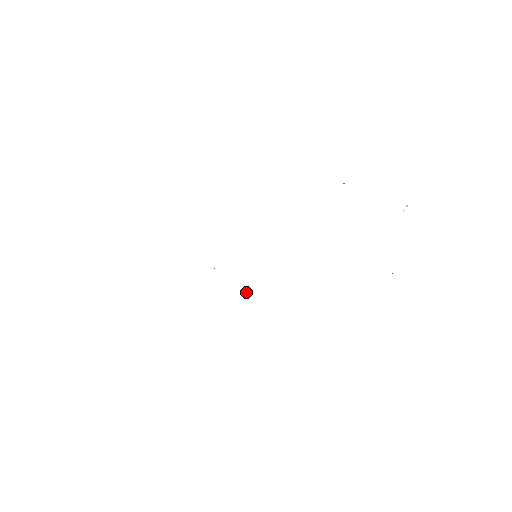
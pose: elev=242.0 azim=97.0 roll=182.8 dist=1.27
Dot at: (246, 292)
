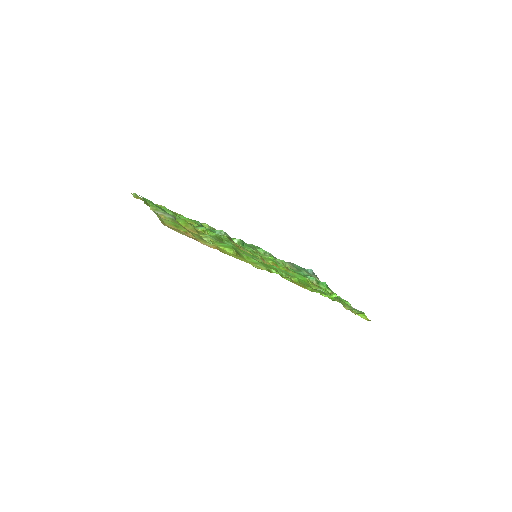
Dot at: (239, 243)
